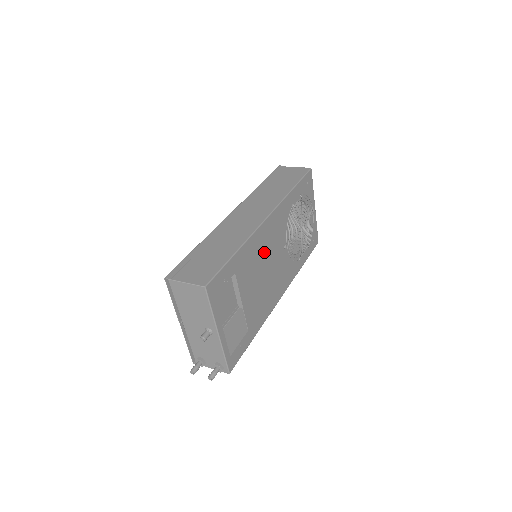
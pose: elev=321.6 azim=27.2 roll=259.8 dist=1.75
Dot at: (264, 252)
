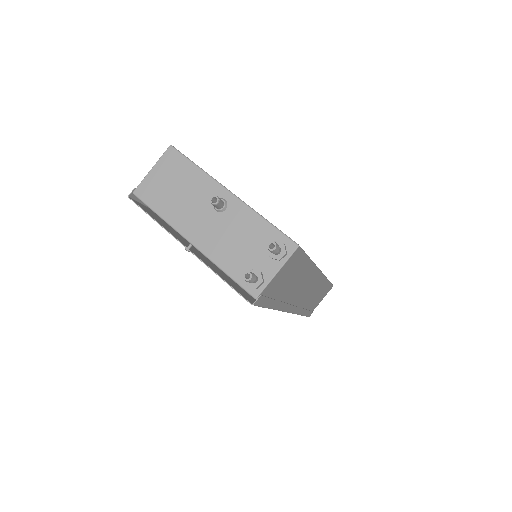
Dot at: occluded
